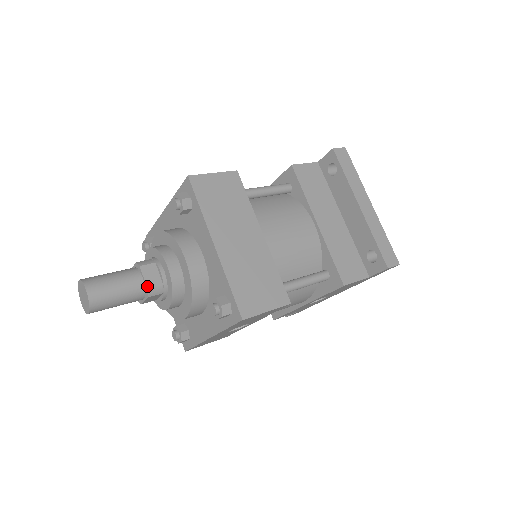
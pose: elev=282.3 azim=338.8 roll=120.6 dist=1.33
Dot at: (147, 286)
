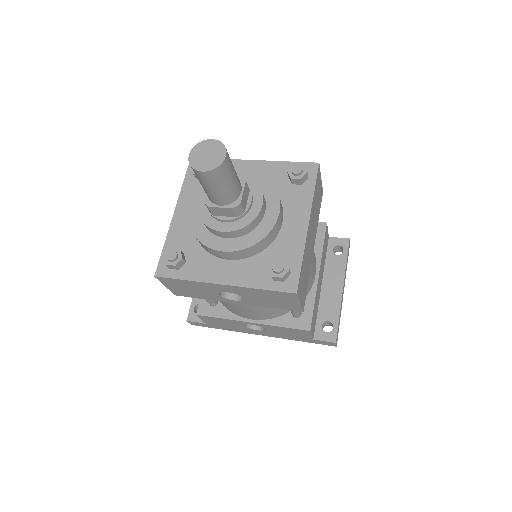
Dot at: (242, 200)
